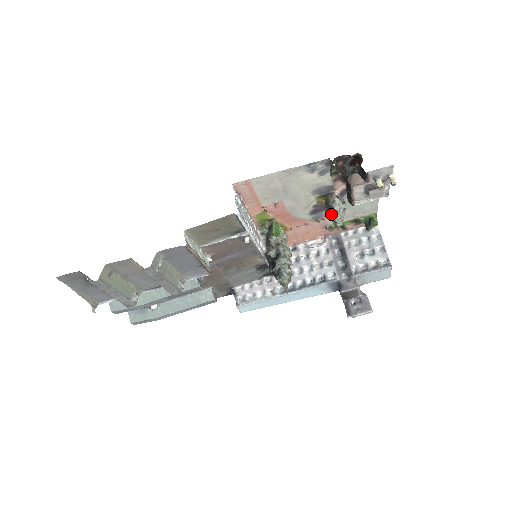
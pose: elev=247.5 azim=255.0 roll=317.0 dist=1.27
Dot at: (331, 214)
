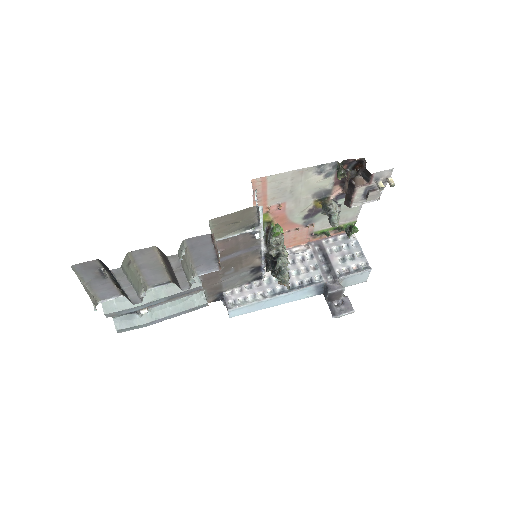
Dot at: (328, 216)
